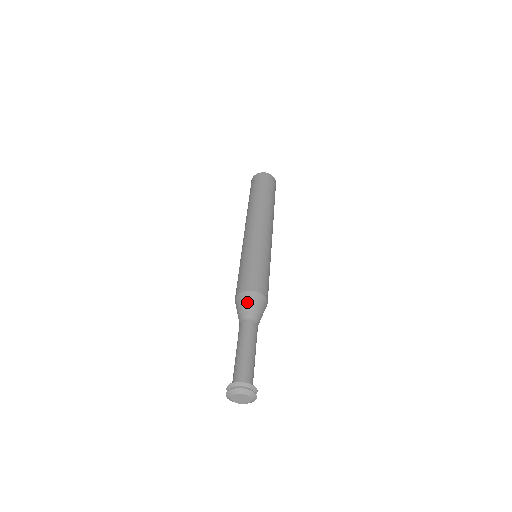
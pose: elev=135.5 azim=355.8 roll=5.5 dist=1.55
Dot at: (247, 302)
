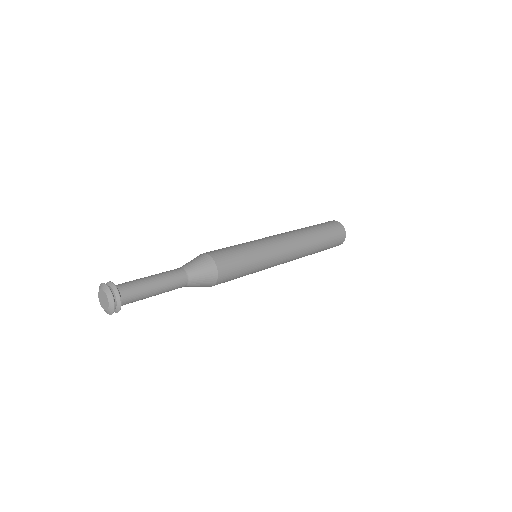
Dot at: (195, 259)
